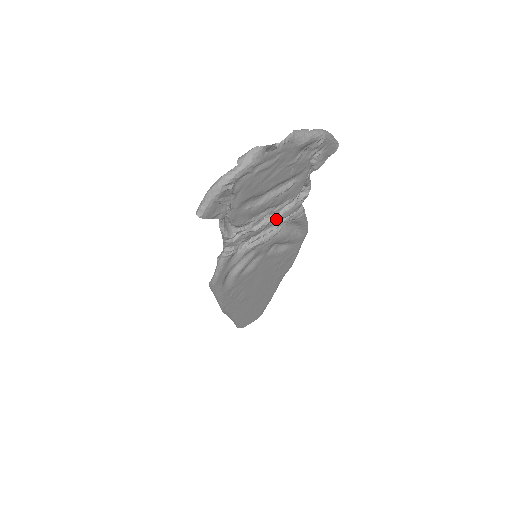
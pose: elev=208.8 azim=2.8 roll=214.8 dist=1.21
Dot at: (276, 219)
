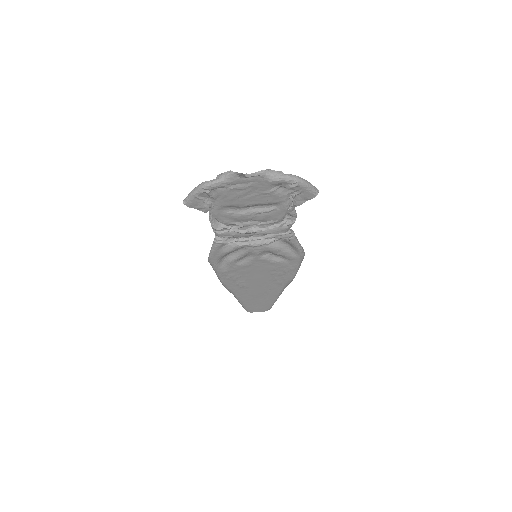
Dot at: (263, 232)
